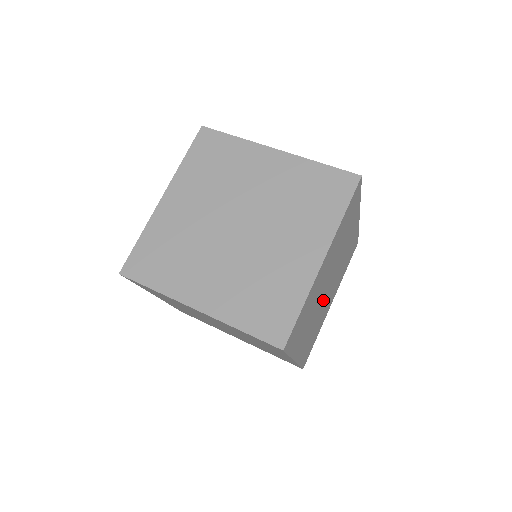
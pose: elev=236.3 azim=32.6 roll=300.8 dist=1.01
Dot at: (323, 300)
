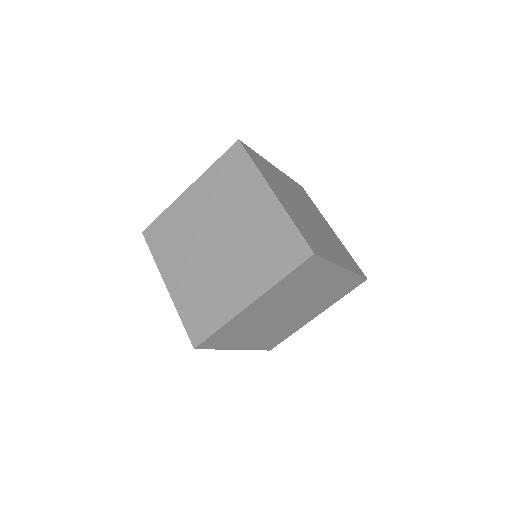
Dot at: (283, 318)
